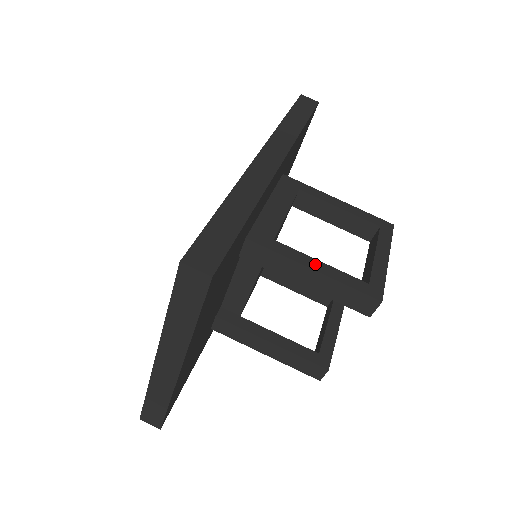
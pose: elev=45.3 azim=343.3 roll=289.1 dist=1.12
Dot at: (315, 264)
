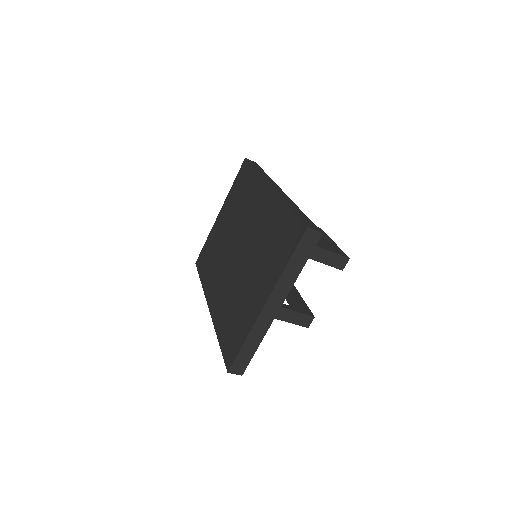
Dot at: occluded
